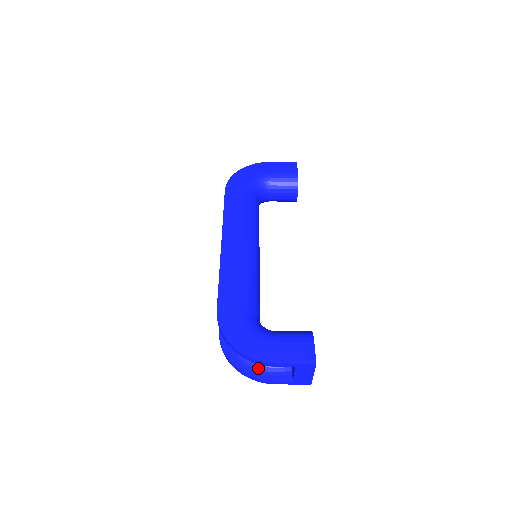
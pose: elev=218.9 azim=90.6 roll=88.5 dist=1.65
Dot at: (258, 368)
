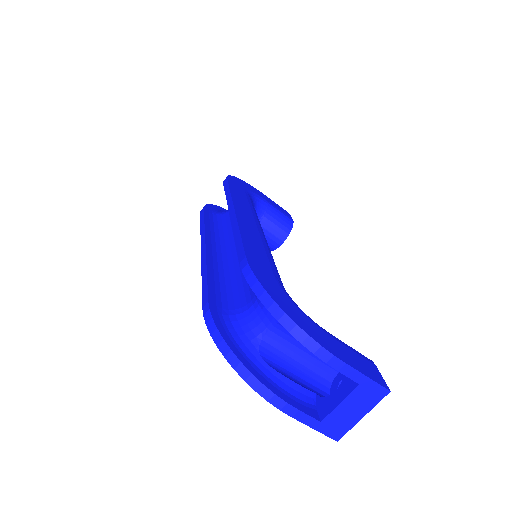
Dot at: (272, 378)
